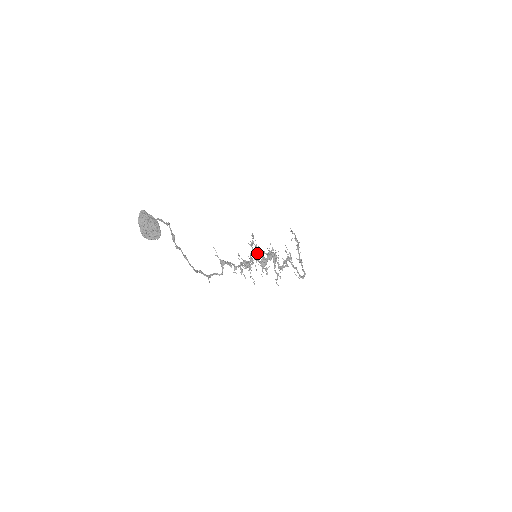
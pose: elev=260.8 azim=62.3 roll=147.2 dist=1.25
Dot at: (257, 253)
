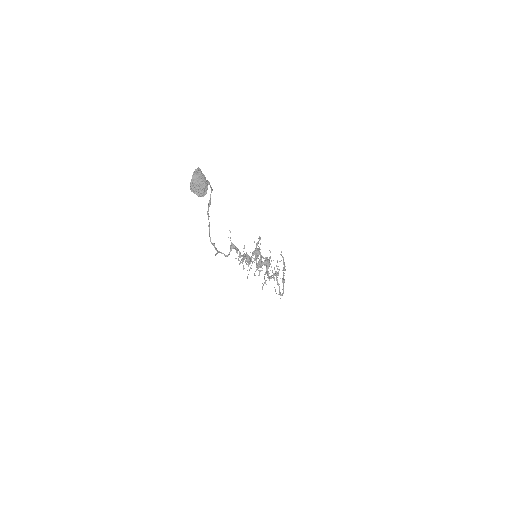
Dot at: (258, 254)
